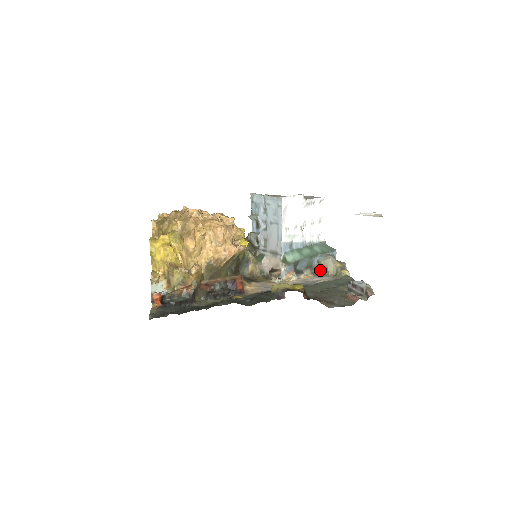
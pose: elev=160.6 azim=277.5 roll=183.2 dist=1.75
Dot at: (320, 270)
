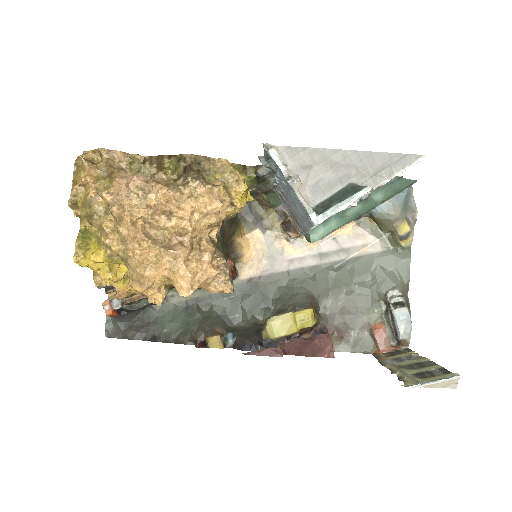
Dot at: occluded
